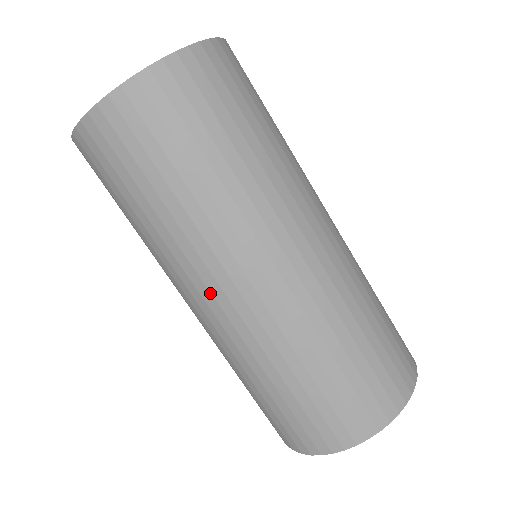
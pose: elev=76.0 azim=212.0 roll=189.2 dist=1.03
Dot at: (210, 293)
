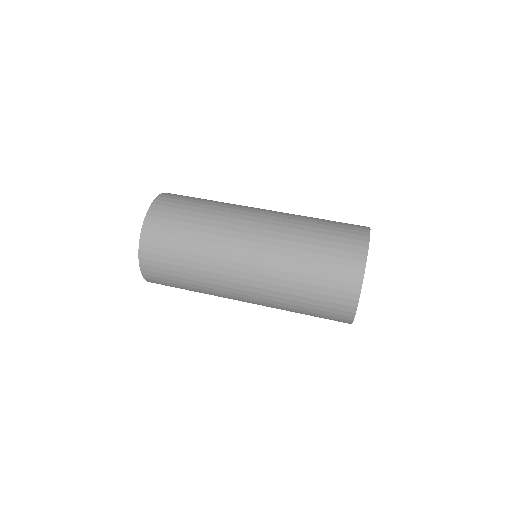
Dot at: (254, 213)
